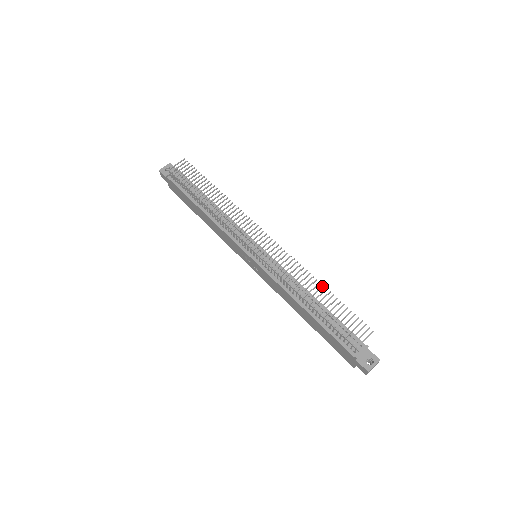
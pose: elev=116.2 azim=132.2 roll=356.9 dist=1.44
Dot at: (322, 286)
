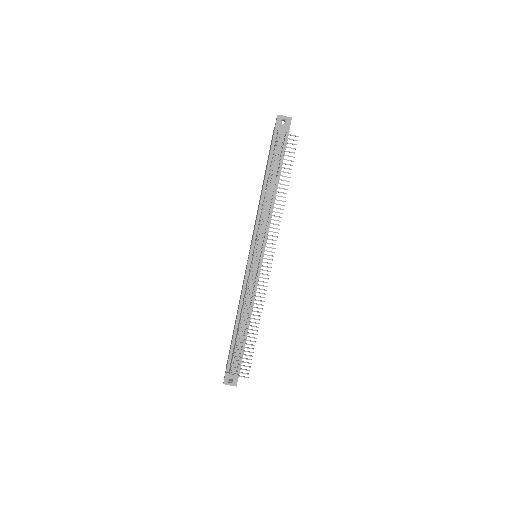
Dot at: (257, 327)
